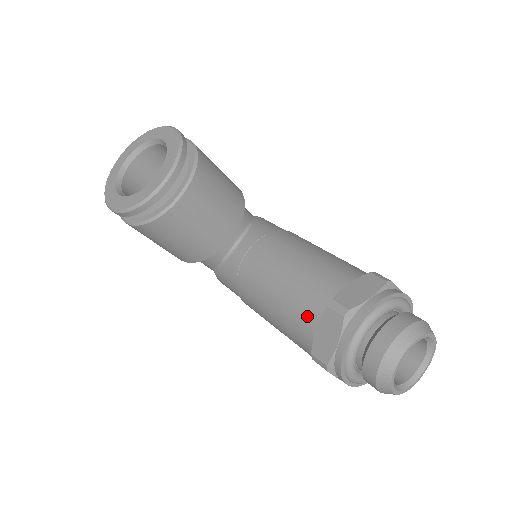
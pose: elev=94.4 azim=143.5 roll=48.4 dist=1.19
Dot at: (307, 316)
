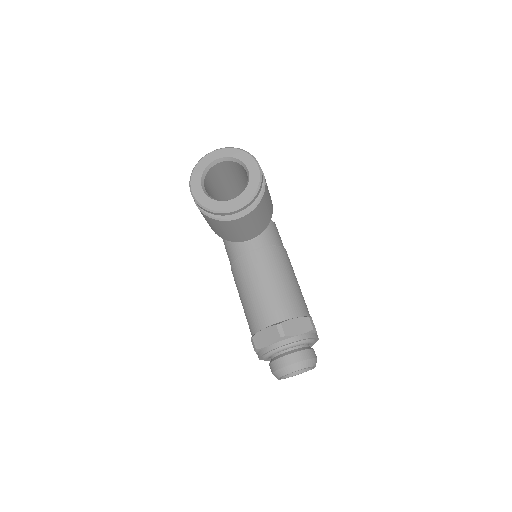
Dot at: (263, 319)
